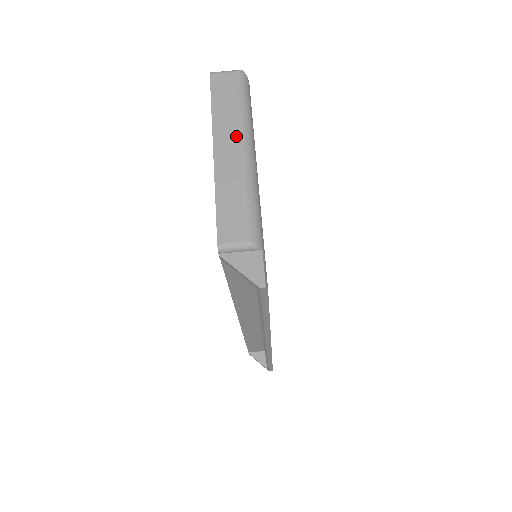
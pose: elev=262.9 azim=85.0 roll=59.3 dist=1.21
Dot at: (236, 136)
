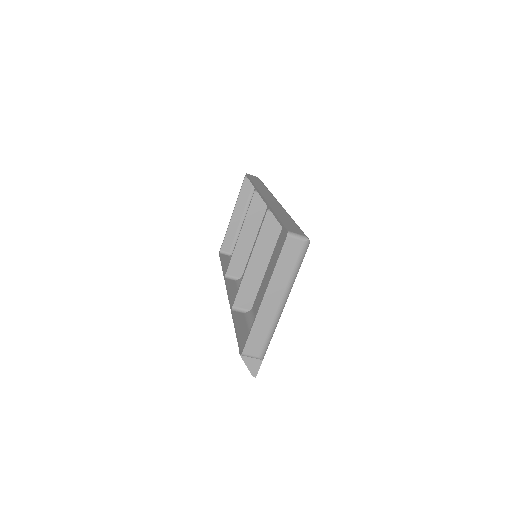
Dot at: (281, 292)
